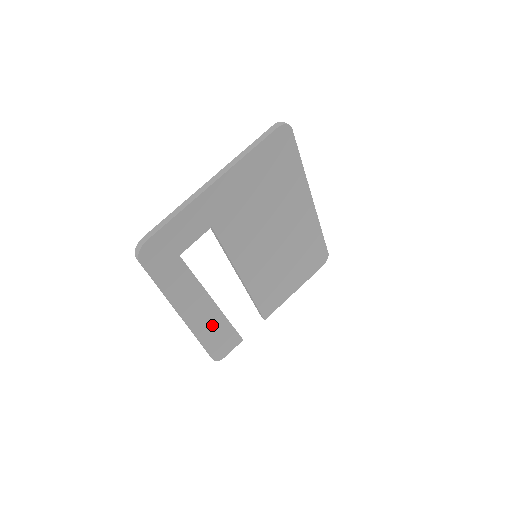
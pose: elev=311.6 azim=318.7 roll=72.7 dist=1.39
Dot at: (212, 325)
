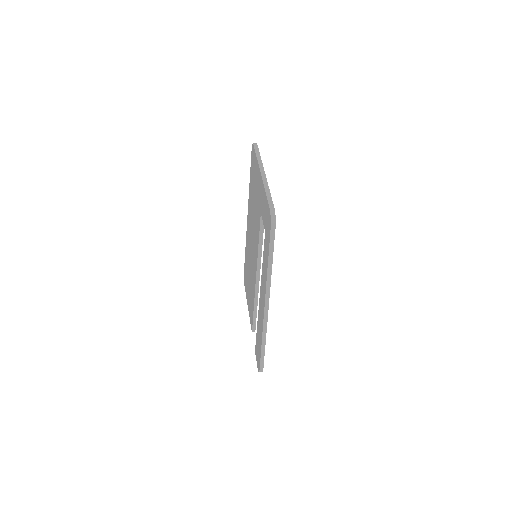
Dot at: occluded
